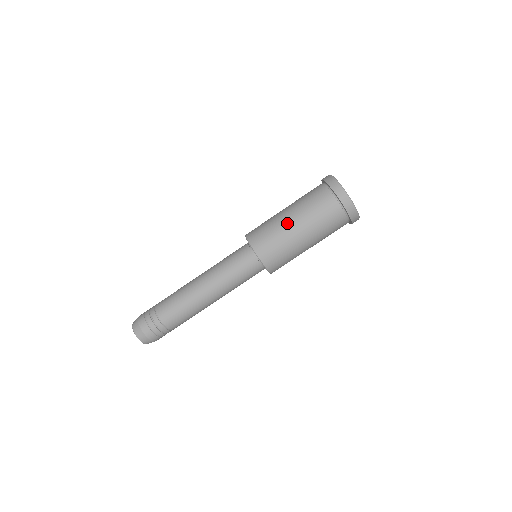
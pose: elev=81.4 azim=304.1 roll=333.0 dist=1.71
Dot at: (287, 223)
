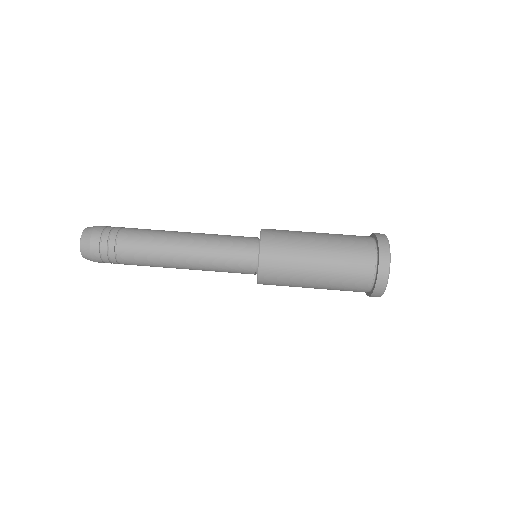
Dot at: (312, 243)
